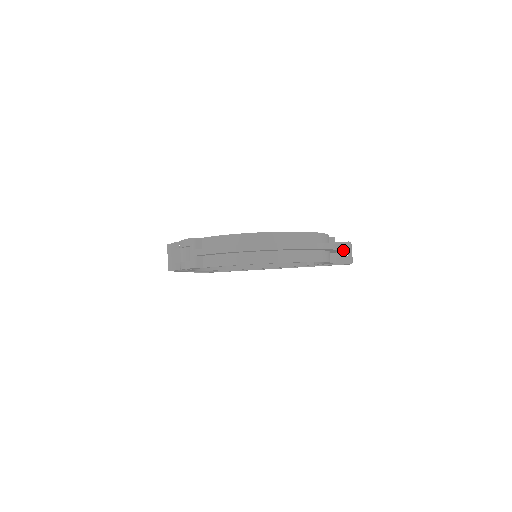
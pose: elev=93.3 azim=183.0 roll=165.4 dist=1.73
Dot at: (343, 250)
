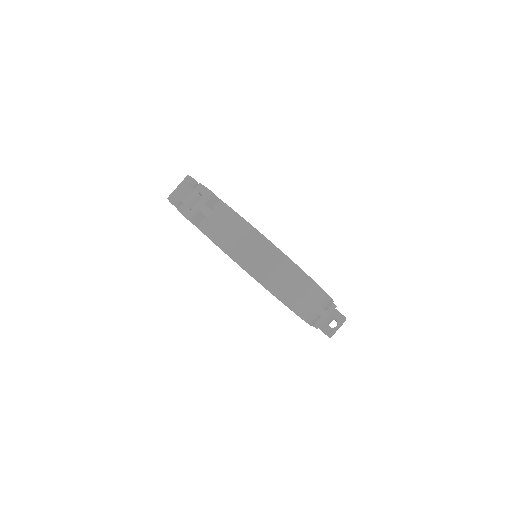
Dot at: occluded
